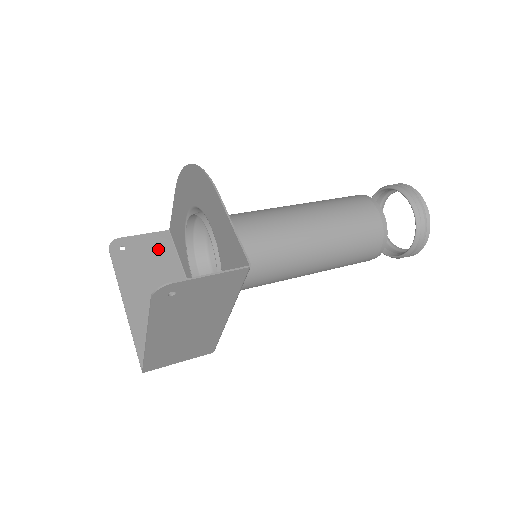
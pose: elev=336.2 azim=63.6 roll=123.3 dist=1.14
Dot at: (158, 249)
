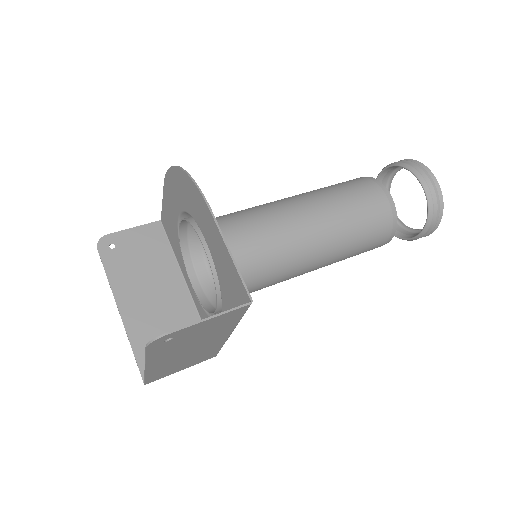
Dot at: (150, 244)
